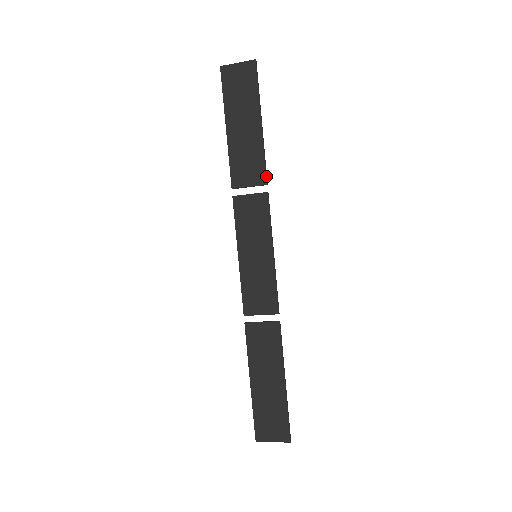
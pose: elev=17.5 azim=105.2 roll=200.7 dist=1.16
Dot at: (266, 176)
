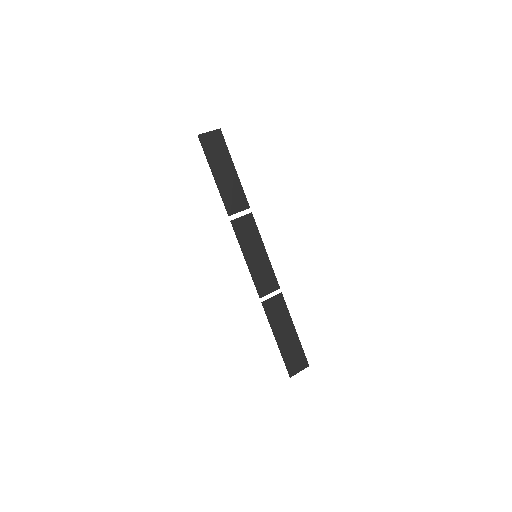
Dot at: occluded
